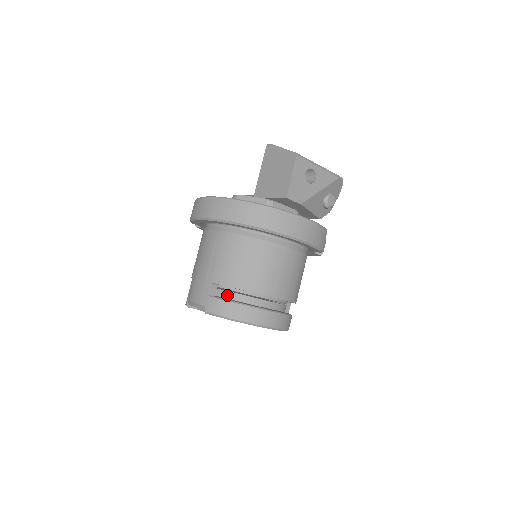
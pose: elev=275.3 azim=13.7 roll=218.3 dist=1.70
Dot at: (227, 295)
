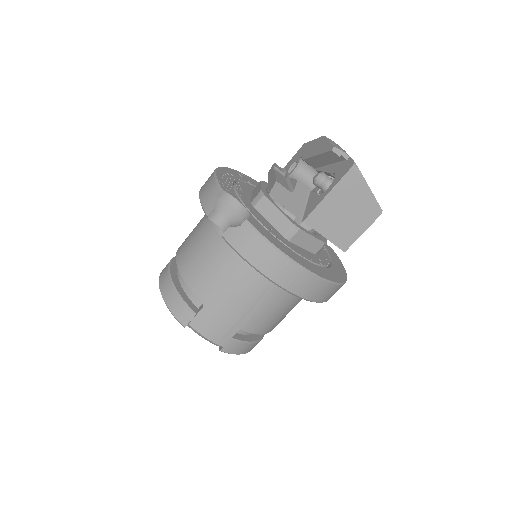
Dot at: (244, 332)
